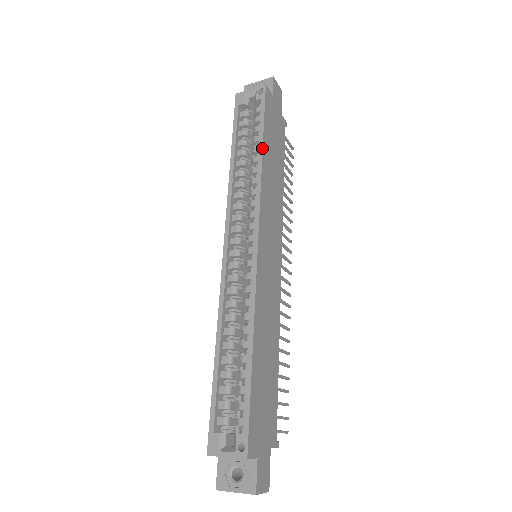
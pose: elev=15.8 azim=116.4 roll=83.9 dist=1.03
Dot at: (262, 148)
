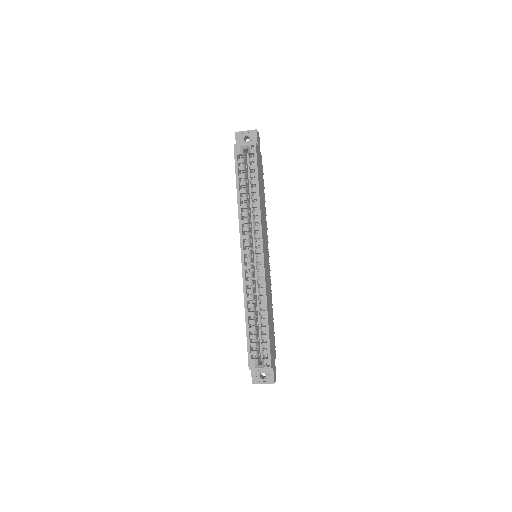
Dot at: (259, 192)
